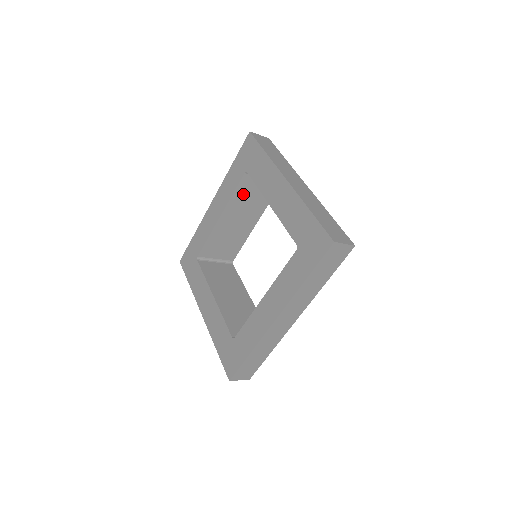
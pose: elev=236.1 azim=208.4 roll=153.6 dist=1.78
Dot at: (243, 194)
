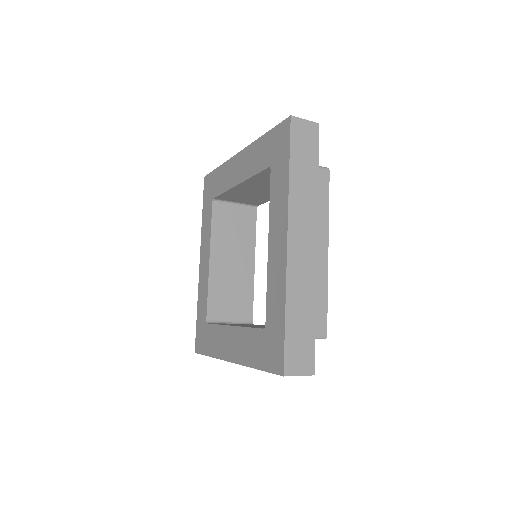
Dot at: (222, 227)
